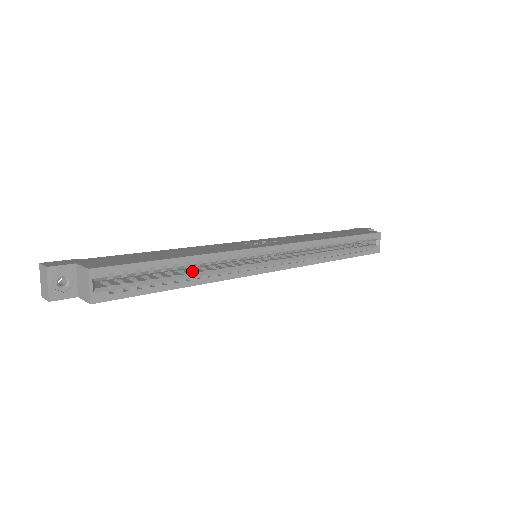
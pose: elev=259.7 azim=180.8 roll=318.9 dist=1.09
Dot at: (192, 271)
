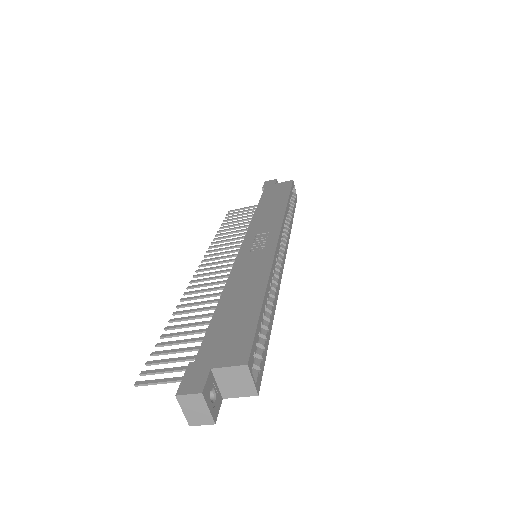
Dot at: occluded
